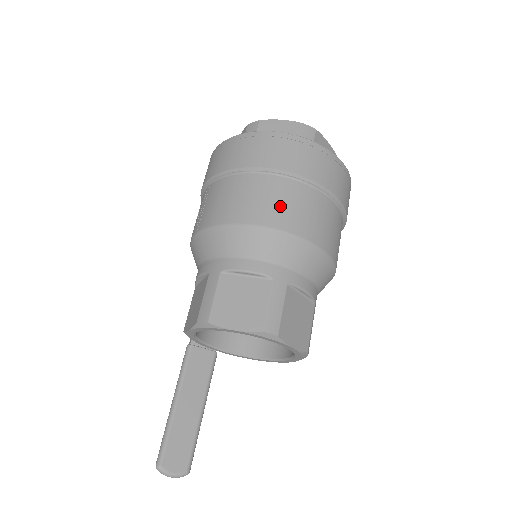
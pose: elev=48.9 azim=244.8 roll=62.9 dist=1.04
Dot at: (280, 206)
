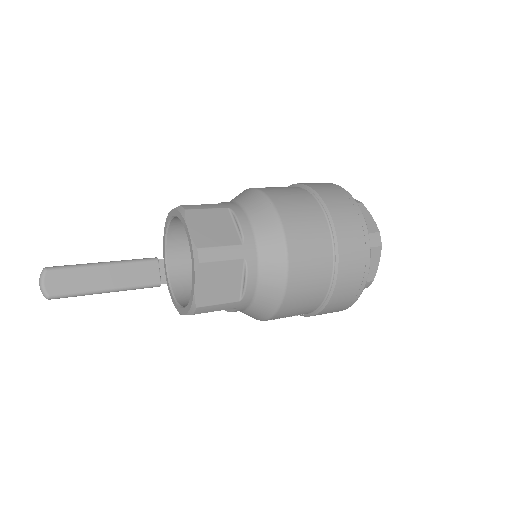
Dot at: (303, 226)
